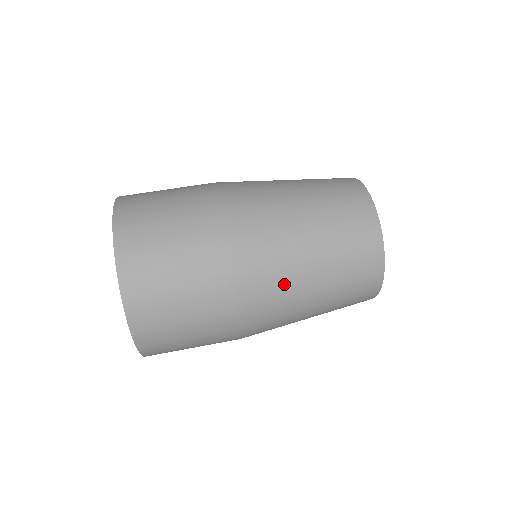
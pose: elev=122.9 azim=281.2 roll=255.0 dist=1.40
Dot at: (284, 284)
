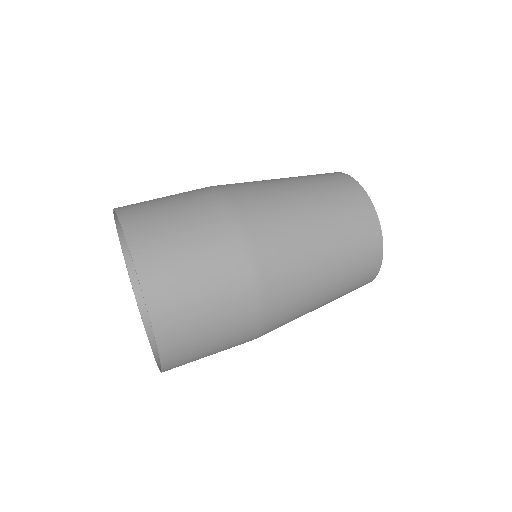
Dot at: (301, 276)
